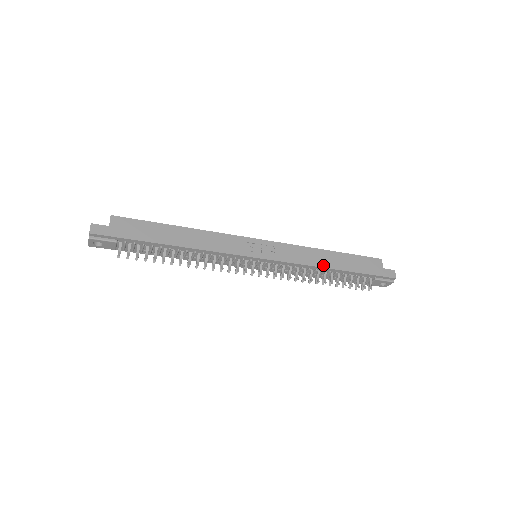
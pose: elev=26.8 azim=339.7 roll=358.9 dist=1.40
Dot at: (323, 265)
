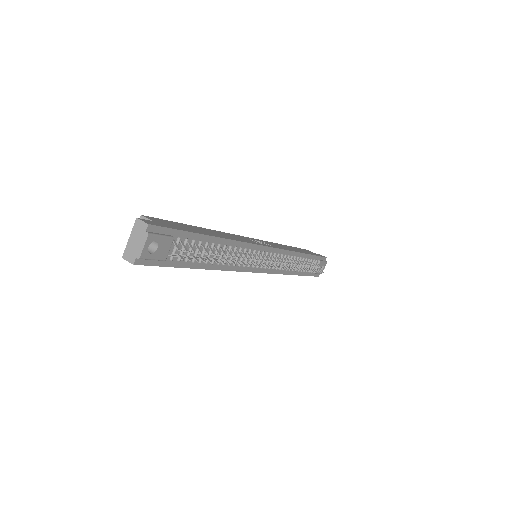
Dot at: (296, 251)
